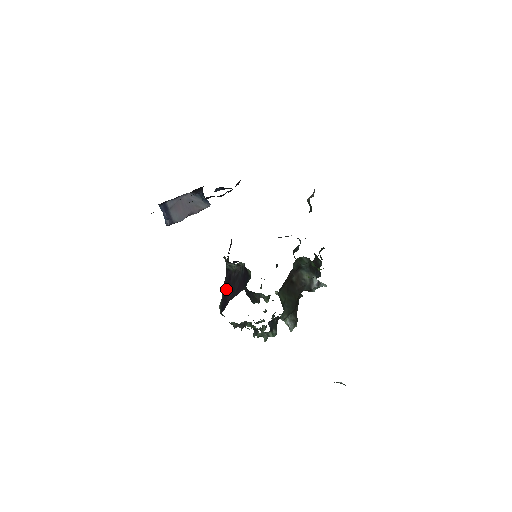
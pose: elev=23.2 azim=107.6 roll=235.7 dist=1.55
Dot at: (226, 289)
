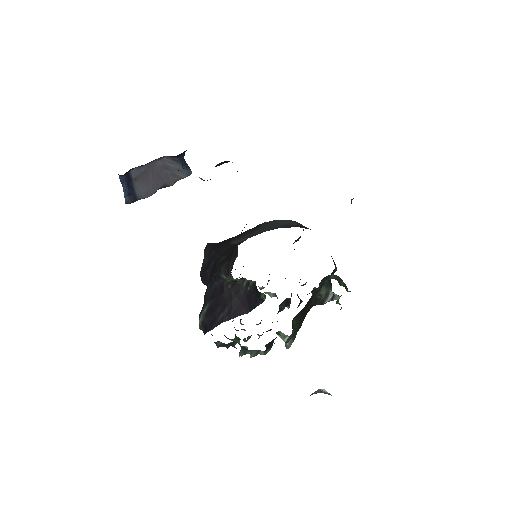
Dot at: (214, 302)
